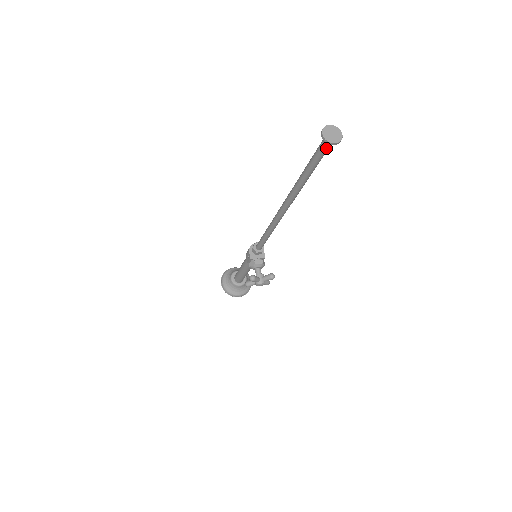
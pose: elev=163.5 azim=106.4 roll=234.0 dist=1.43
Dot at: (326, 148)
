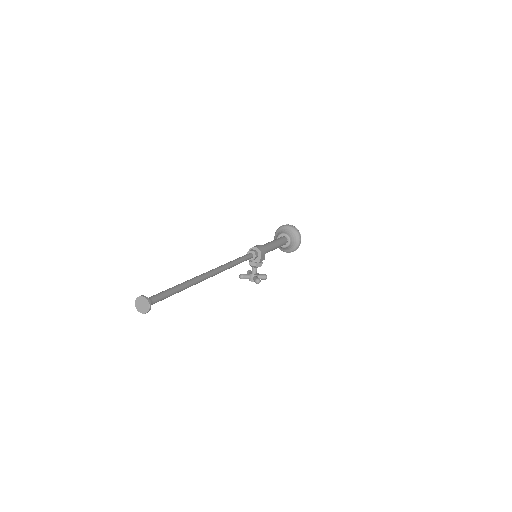
Dot at: (151, 304)
